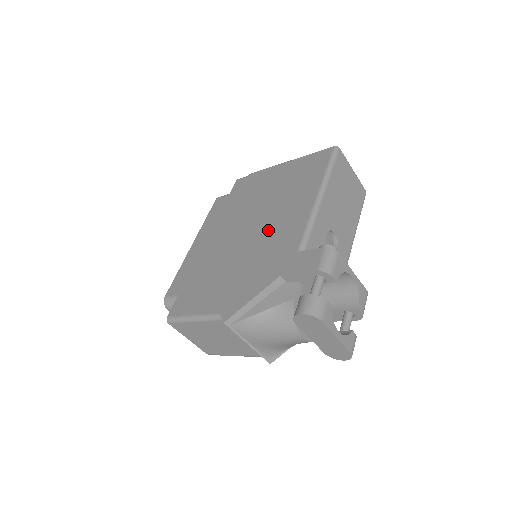
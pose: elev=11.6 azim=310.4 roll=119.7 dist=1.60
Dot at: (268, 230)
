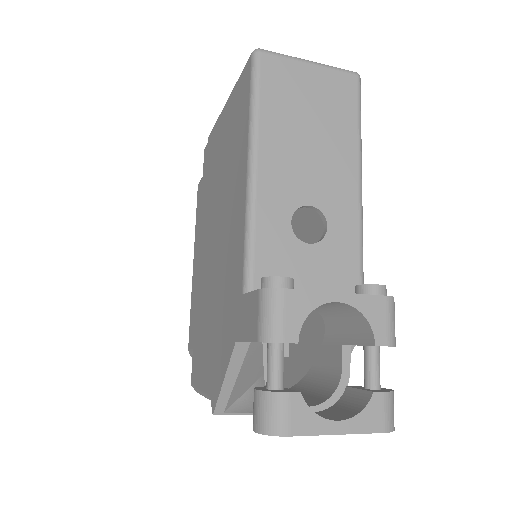
Dot at: (223, 246)
